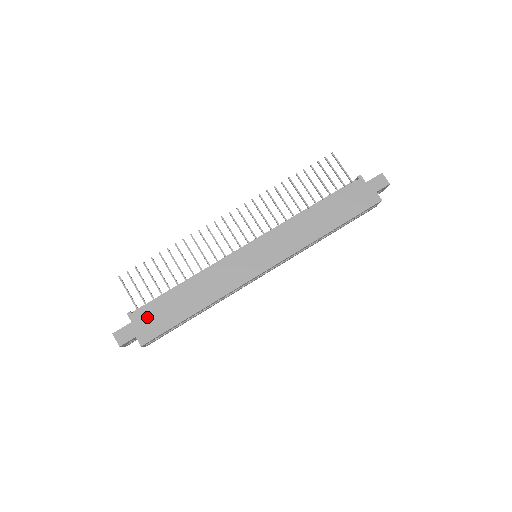
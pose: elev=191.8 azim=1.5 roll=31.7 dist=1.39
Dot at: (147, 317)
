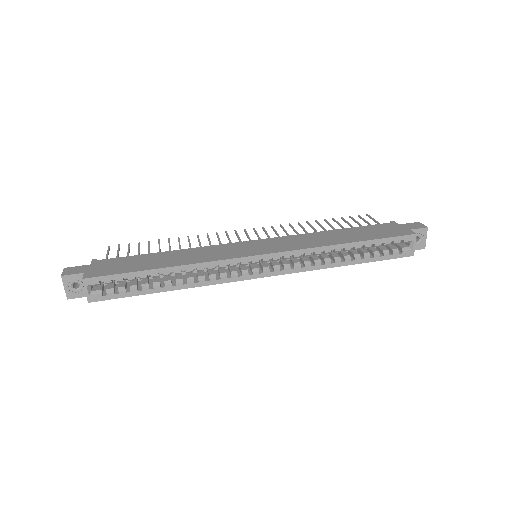
Dot at: (109, 264)
